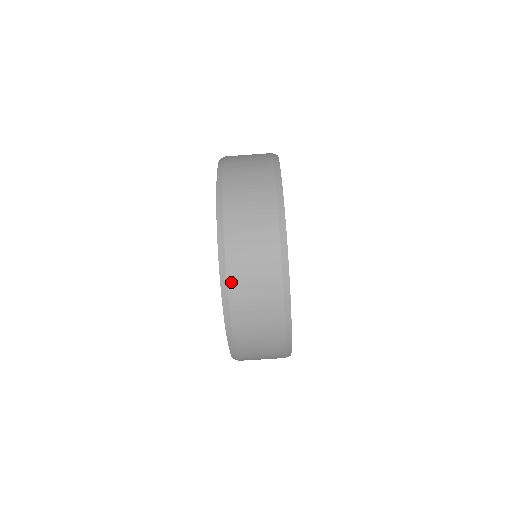
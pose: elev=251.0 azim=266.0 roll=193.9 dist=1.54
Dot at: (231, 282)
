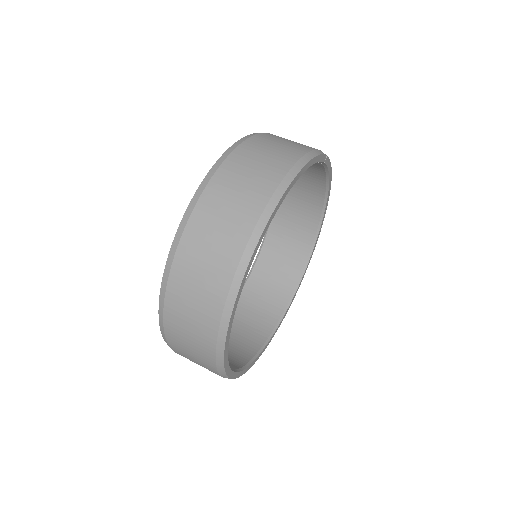
Dot at: (175, 270)
